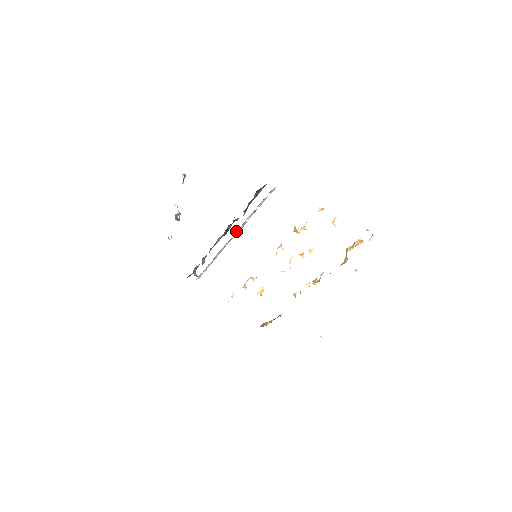
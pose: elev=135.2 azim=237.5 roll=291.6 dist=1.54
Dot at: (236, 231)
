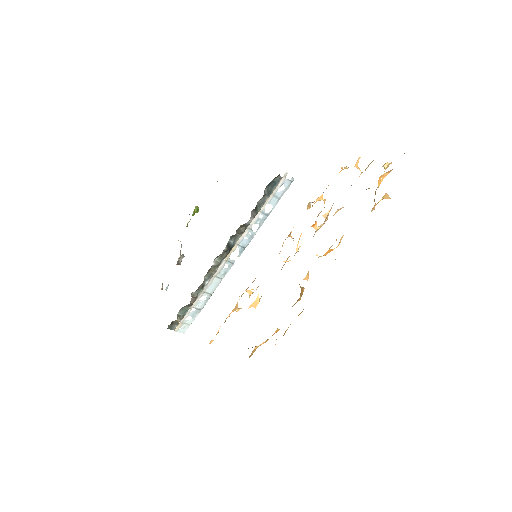
Dot at: (239, 244)
